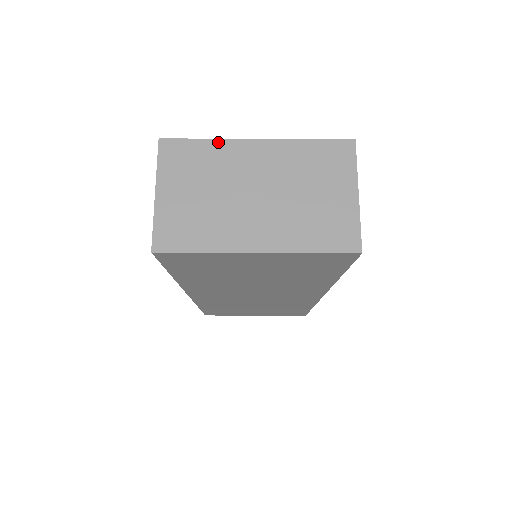
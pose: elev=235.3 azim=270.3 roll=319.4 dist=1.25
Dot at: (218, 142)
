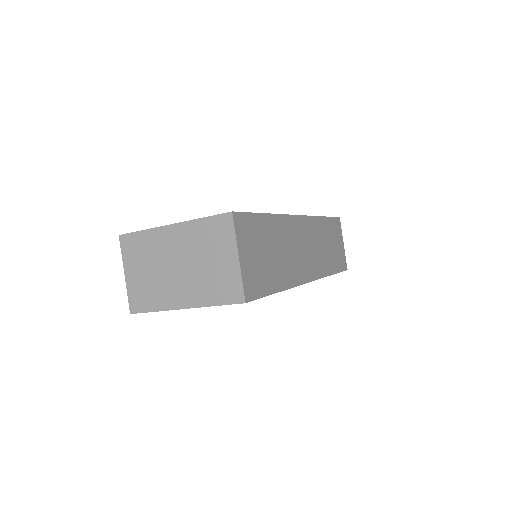
Dot at: (150, 231)
